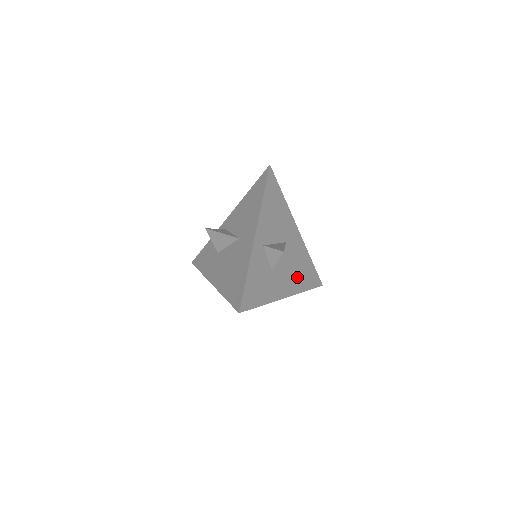
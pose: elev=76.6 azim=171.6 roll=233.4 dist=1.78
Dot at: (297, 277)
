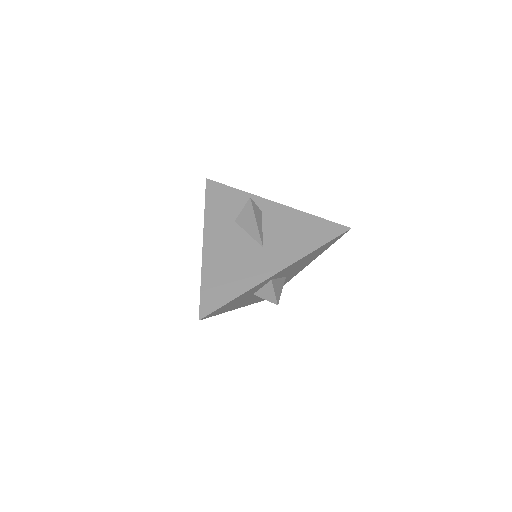
Dot at: occluded
